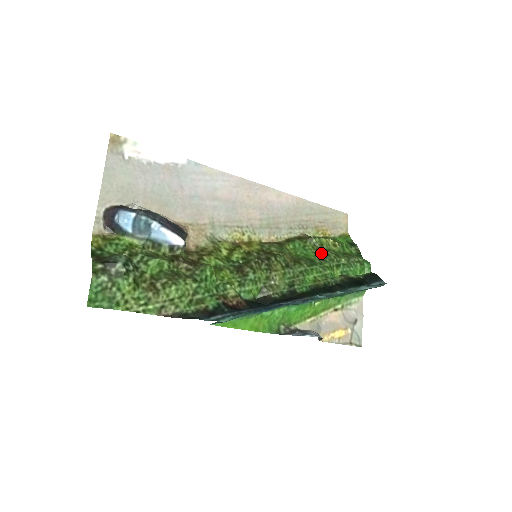
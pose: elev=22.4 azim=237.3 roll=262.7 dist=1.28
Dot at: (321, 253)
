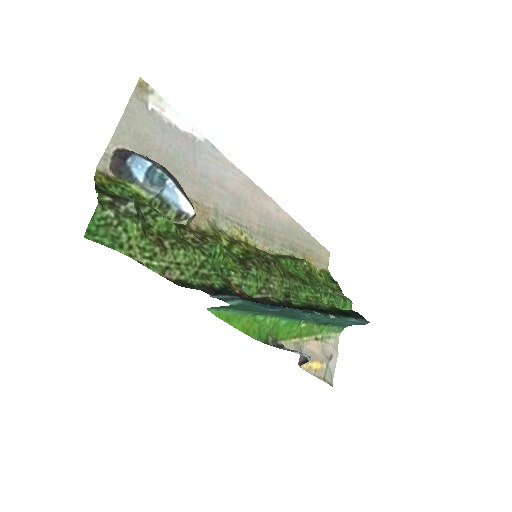
Dot at: (311, 277)
